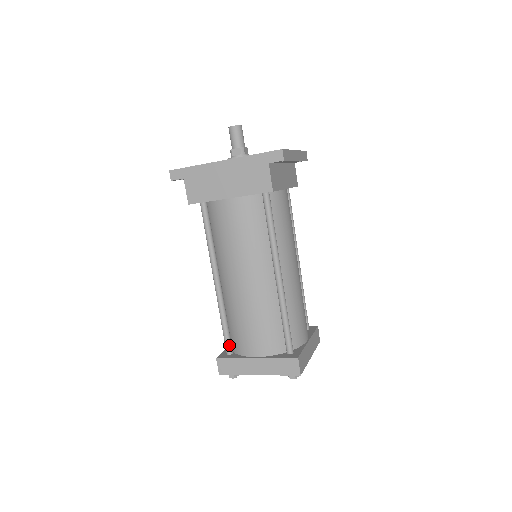
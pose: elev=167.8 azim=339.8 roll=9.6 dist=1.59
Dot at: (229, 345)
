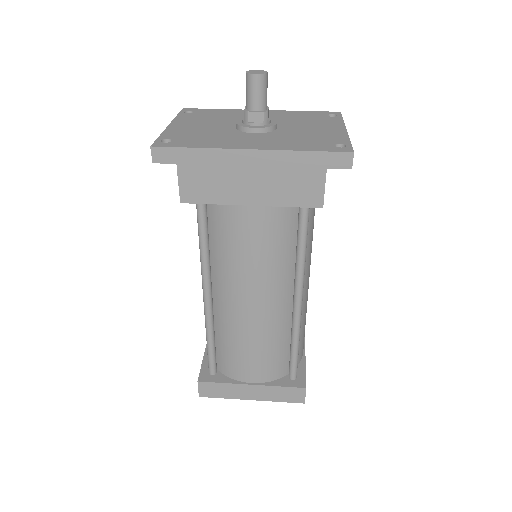
Dot at: (214, 365)
